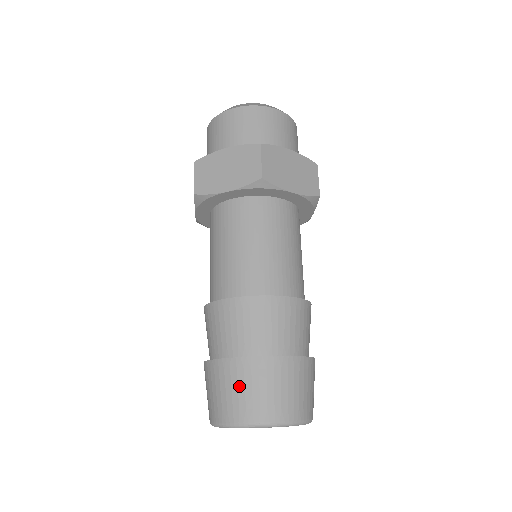
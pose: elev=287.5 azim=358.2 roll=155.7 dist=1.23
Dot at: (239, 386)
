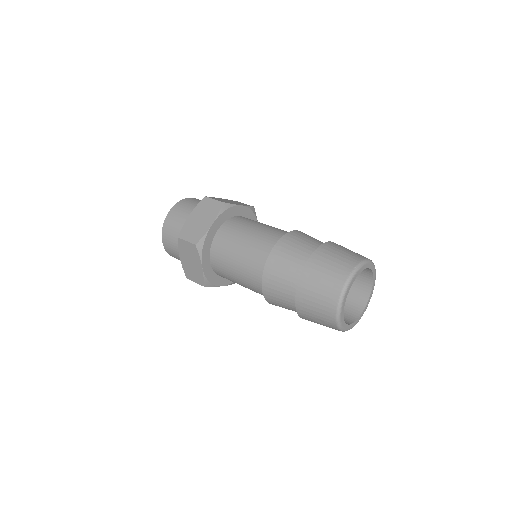
Dot at: (325, 267)
